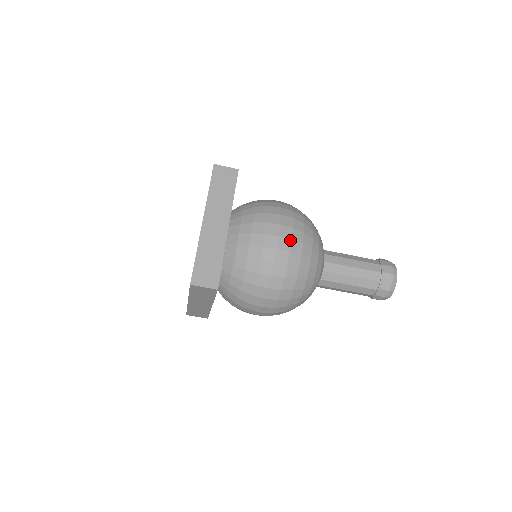
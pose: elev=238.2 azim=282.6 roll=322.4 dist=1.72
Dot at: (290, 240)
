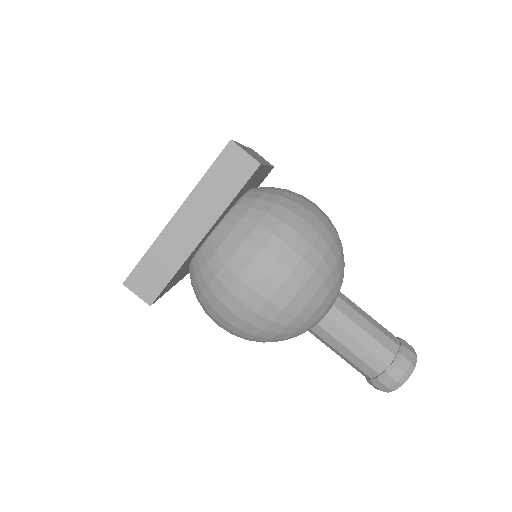
Dot at: occluded
